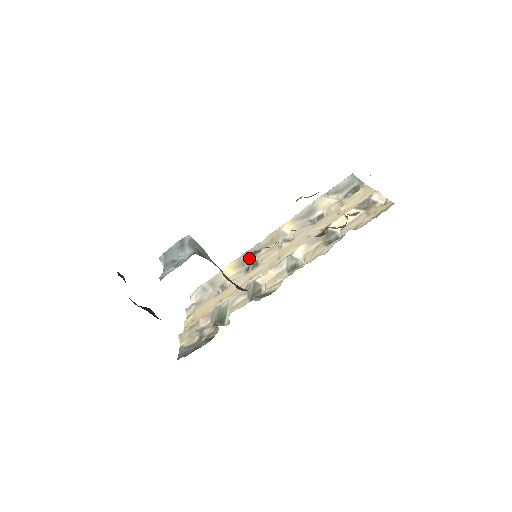
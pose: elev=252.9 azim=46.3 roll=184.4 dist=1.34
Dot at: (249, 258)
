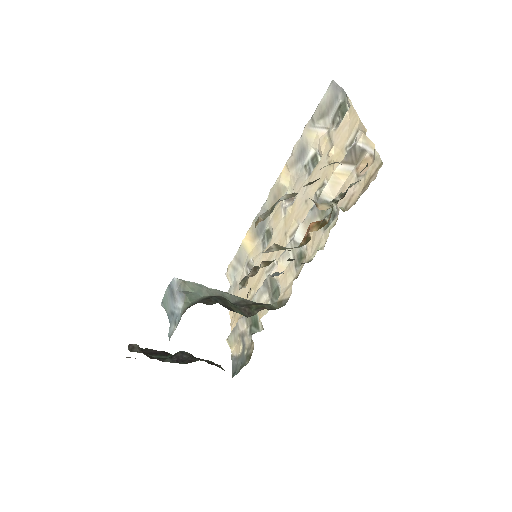
Dot at: (261, 226)
